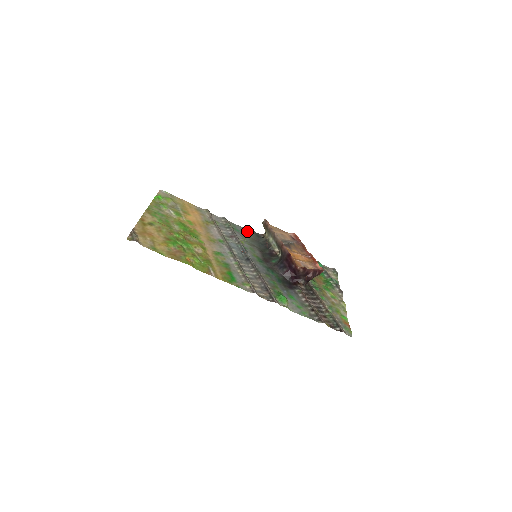
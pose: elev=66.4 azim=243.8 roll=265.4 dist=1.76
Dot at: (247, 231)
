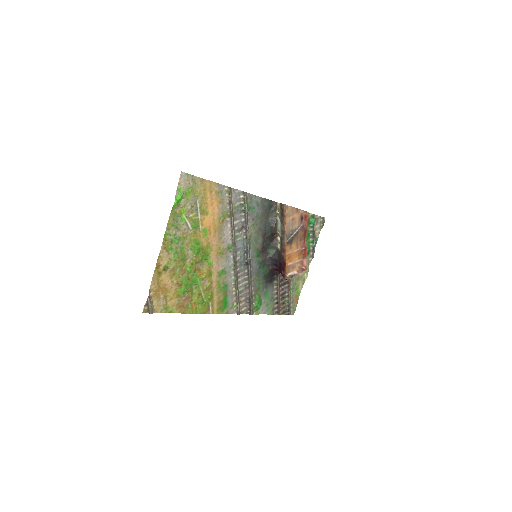
Dot at: (262, 201)
